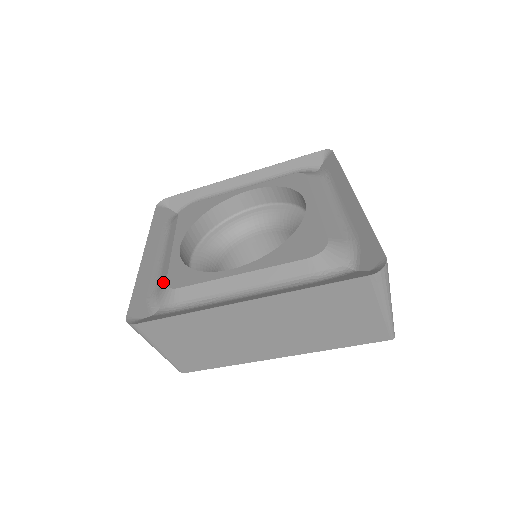
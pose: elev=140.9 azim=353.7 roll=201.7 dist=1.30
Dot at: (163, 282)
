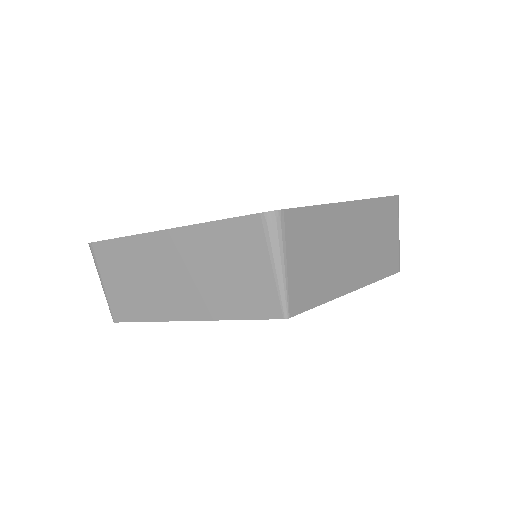
Dot at: occluded
